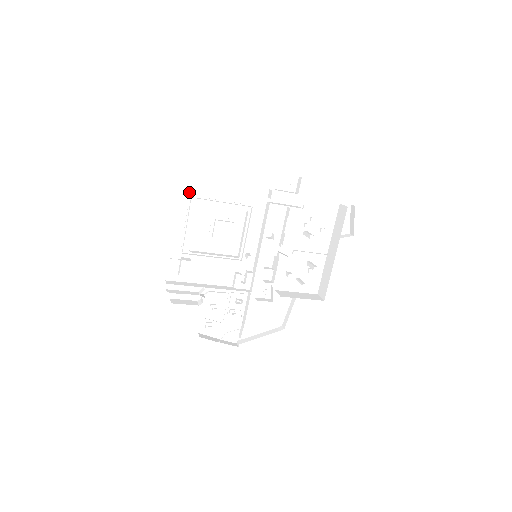
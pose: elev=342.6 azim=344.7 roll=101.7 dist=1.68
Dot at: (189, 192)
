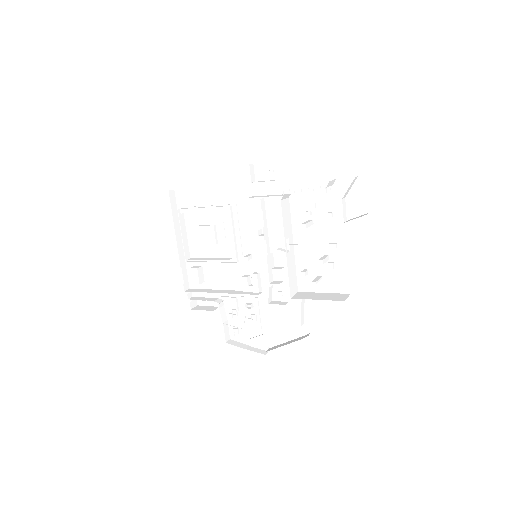
Dot at: (184, 204)
